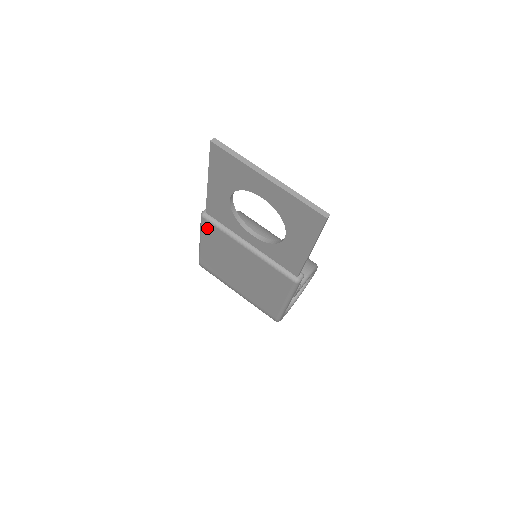
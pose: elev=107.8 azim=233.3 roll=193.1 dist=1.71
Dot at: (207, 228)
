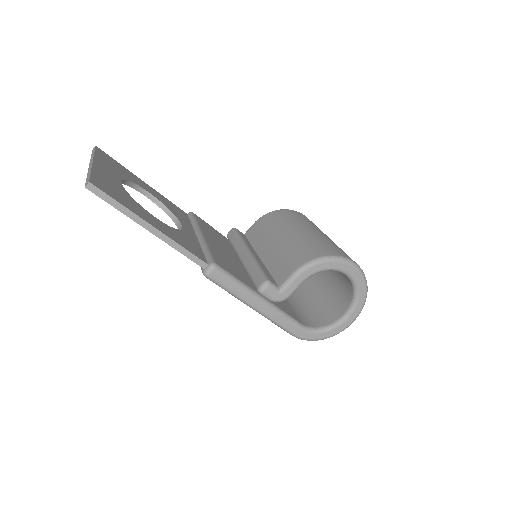
Dot at: occluded
